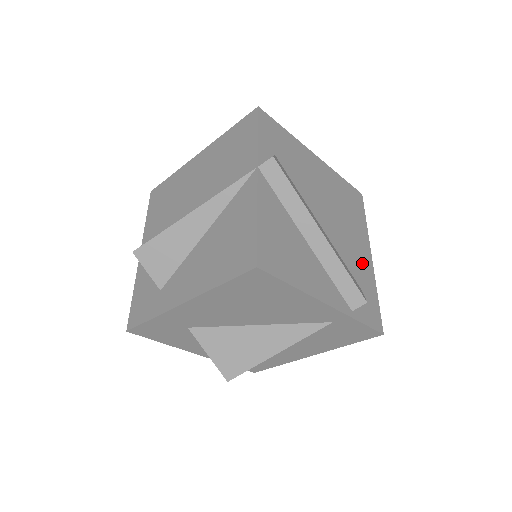
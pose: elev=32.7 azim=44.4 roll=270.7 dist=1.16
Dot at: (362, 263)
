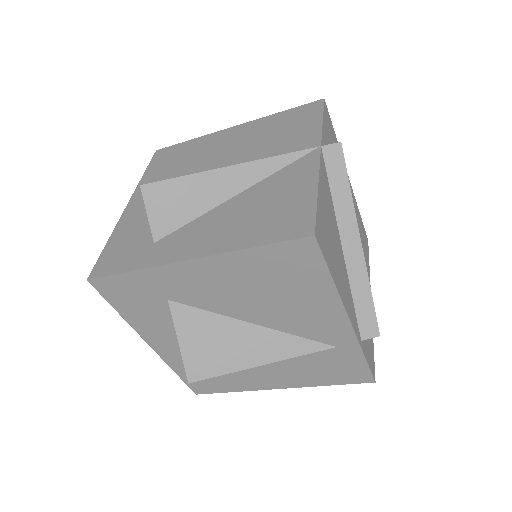
Dot at: occluded
